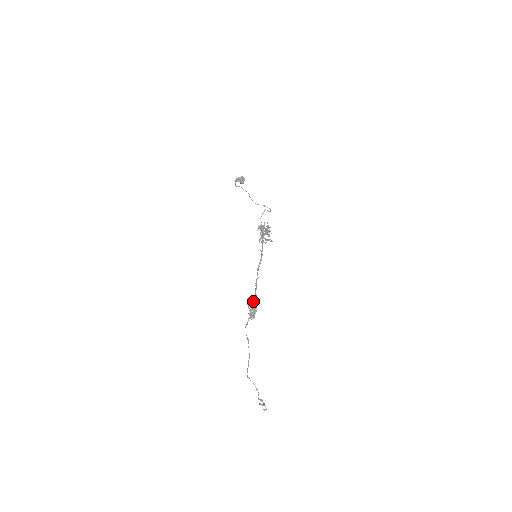
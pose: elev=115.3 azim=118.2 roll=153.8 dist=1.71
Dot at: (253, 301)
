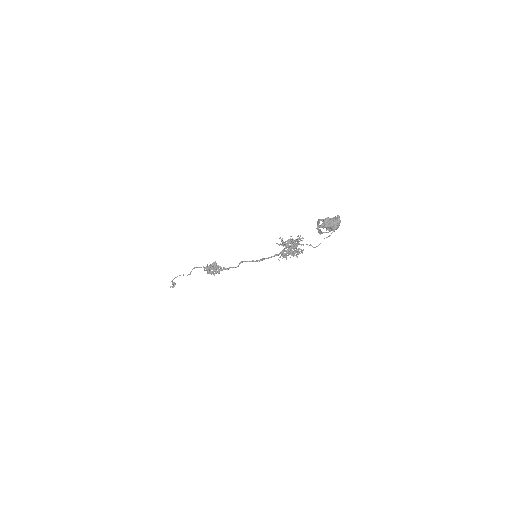
Dot at: (216, 269)
